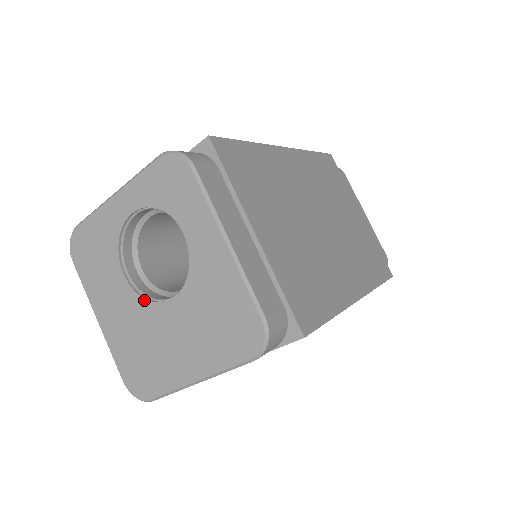
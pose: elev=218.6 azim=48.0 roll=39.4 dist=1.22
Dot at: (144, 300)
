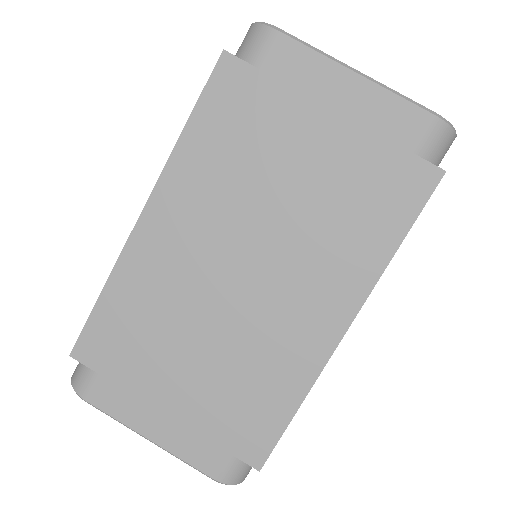
Dot at: occluded
